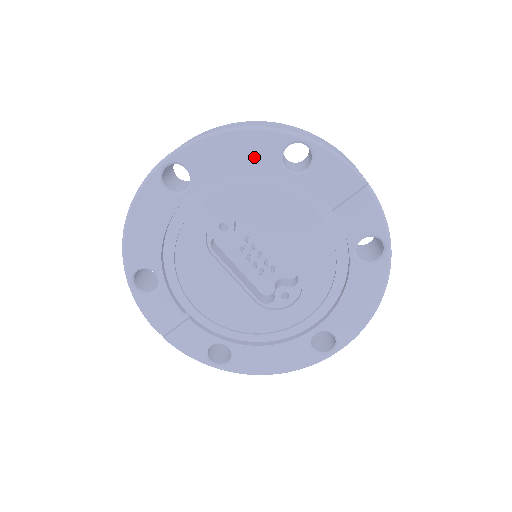
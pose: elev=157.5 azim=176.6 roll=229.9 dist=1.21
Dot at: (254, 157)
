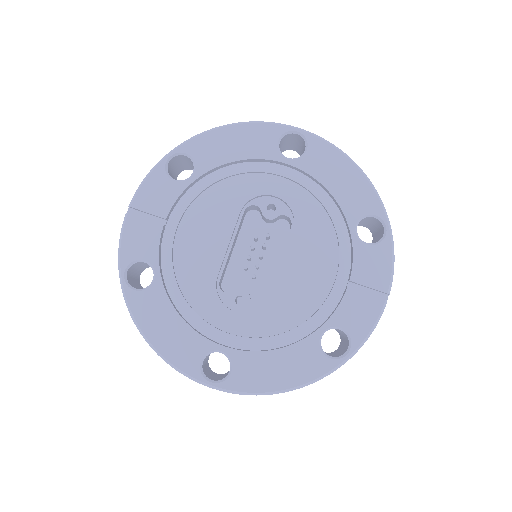
Dot at: (350, 196)
